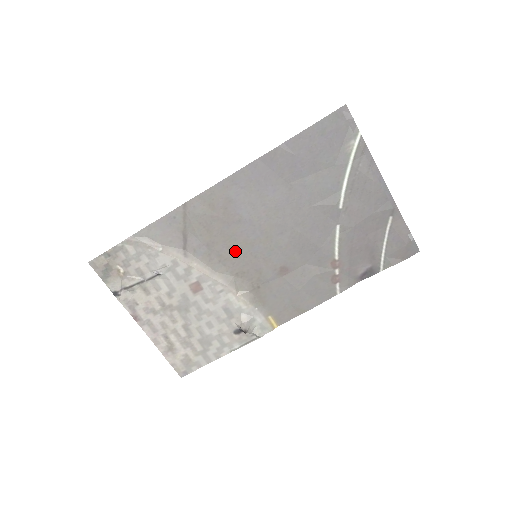
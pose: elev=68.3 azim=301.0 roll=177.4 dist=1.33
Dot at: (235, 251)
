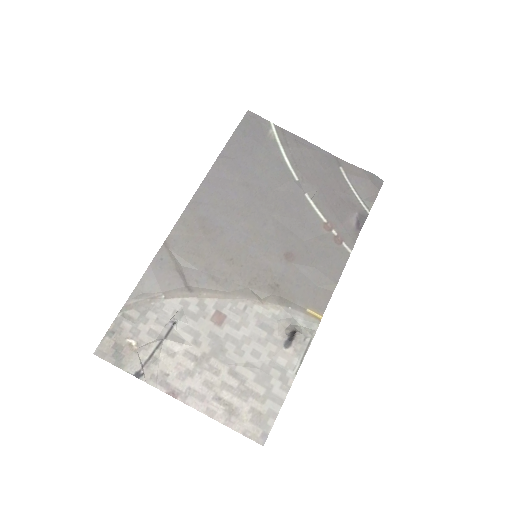
Dot at: (234, 262)
